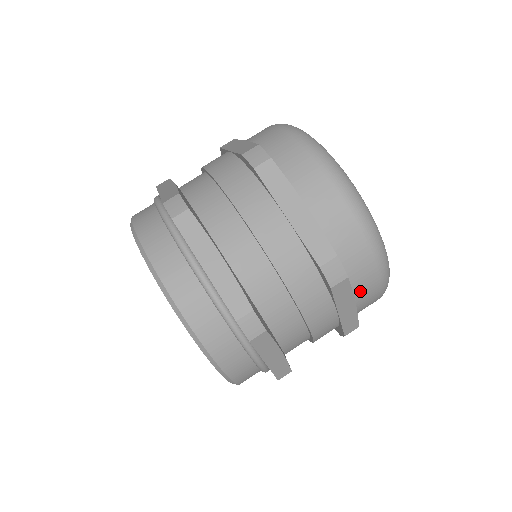
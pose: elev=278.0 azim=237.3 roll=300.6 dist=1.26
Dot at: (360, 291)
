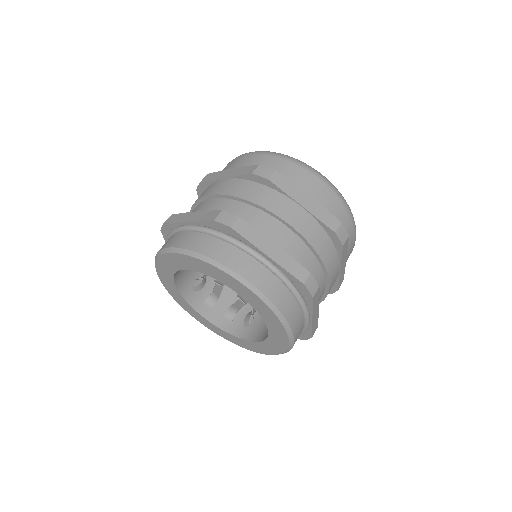
Dot at: (348, 249)
